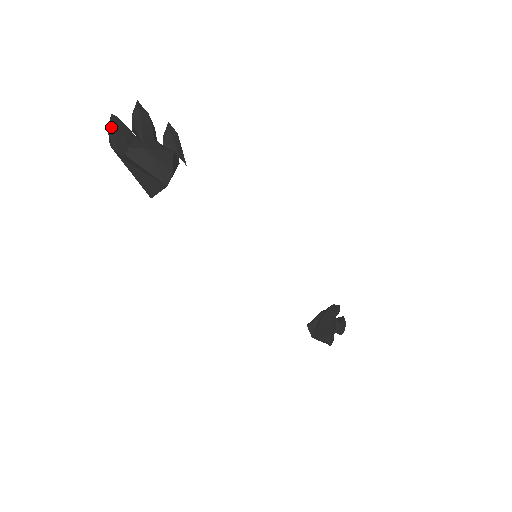
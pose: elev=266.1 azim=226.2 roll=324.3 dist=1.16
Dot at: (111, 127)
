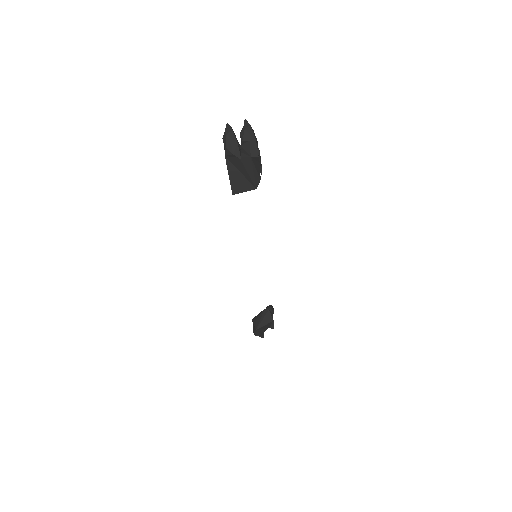
Dot at: (231, 133)
